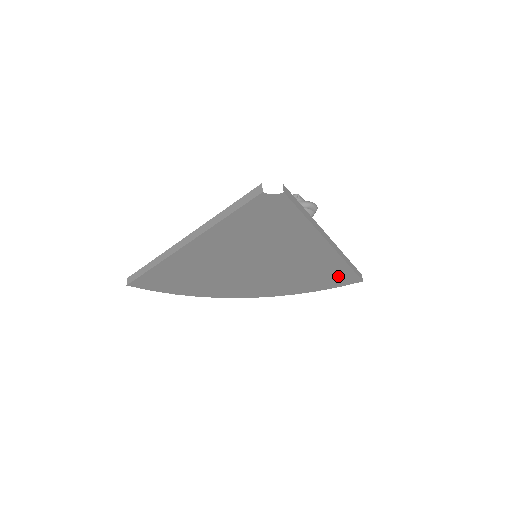
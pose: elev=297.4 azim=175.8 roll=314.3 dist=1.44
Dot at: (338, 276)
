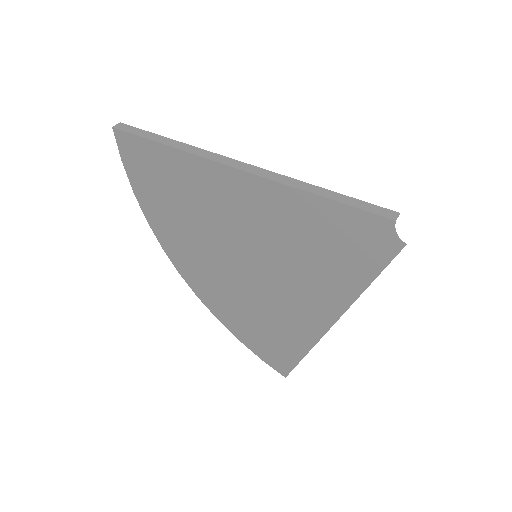
Dot at: (280, 352)
